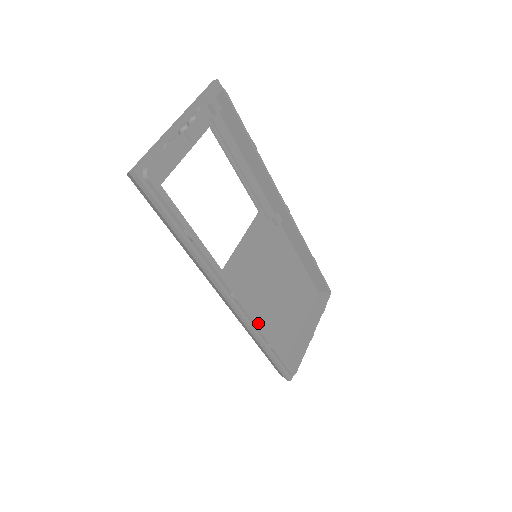
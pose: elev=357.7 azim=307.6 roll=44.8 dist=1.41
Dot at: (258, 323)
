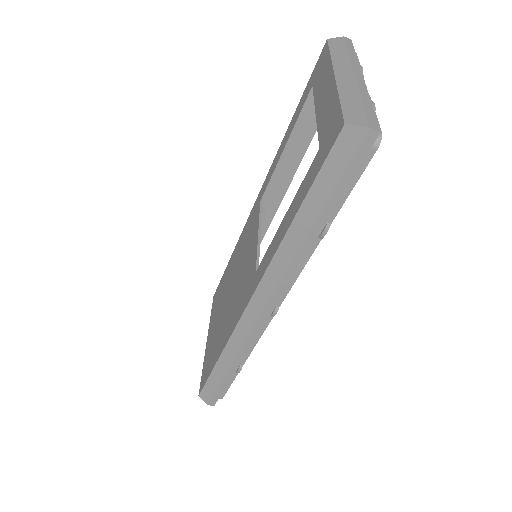
Dot at: occluded
